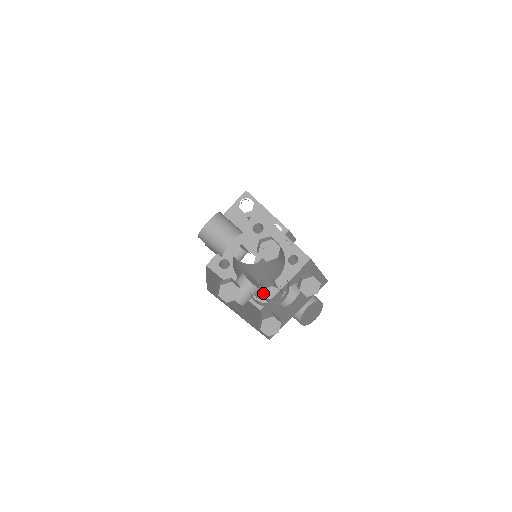
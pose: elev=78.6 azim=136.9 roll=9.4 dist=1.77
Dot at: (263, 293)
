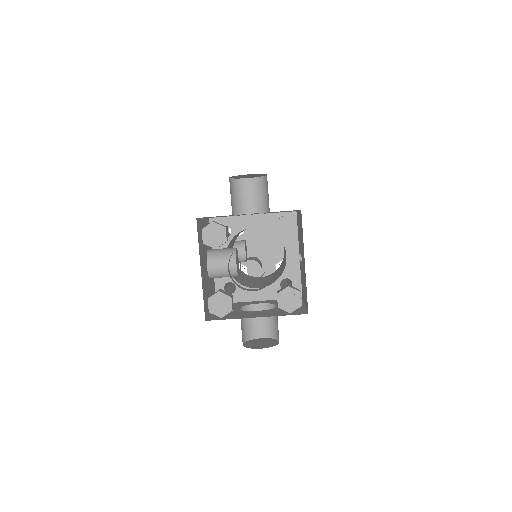
Dot at: occluded
